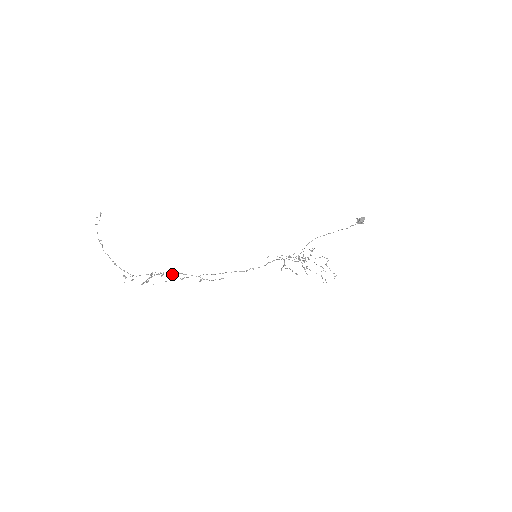
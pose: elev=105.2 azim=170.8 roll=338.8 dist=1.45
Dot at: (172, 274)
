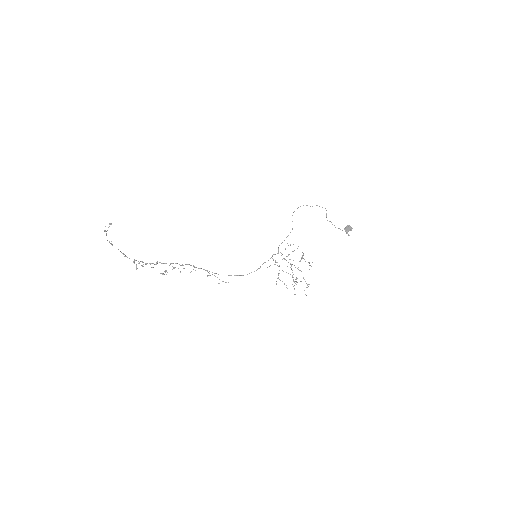
Dot at: (181, 265)
